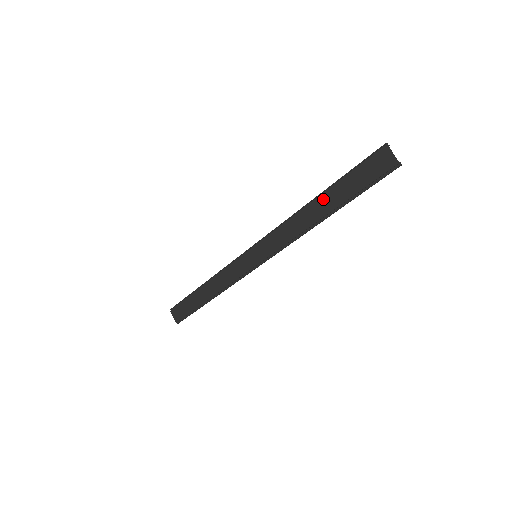
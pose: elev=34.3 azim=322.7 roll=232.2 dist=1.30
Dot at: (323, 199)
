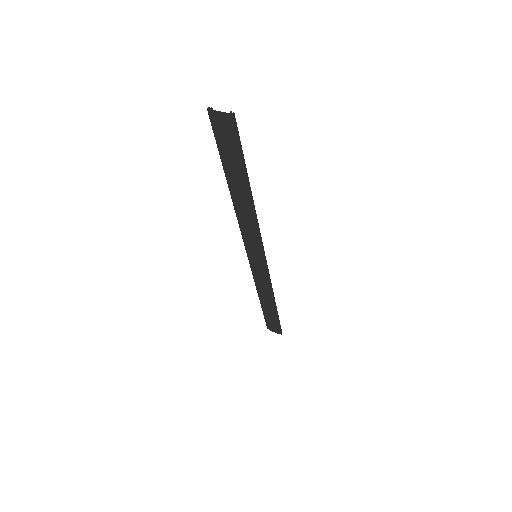
Dot at: (232, 184)
